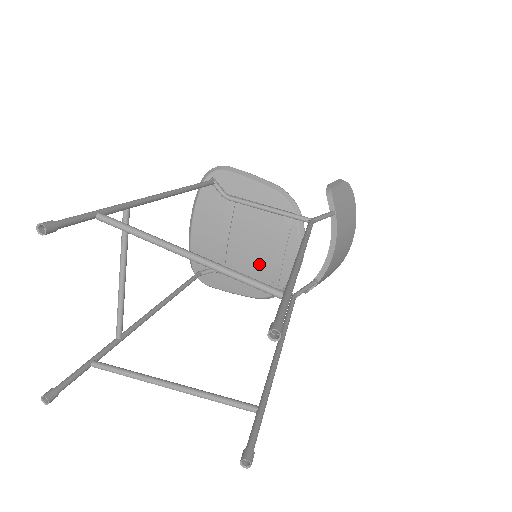
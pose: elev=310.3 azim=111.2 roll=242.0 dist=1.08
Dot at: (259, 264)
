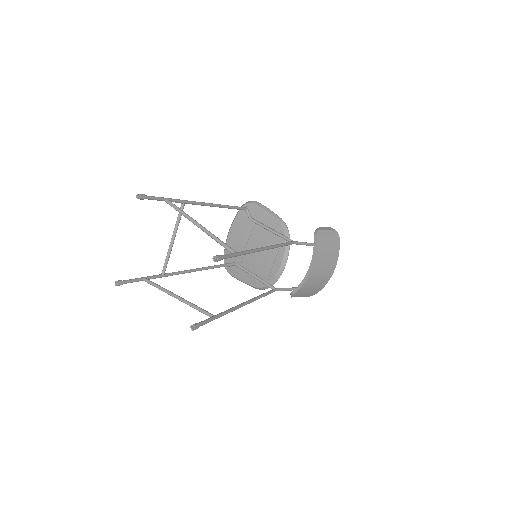
Dot at: (260, 264)
